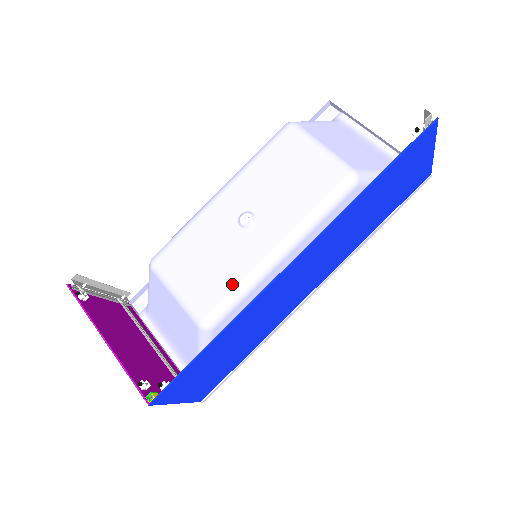
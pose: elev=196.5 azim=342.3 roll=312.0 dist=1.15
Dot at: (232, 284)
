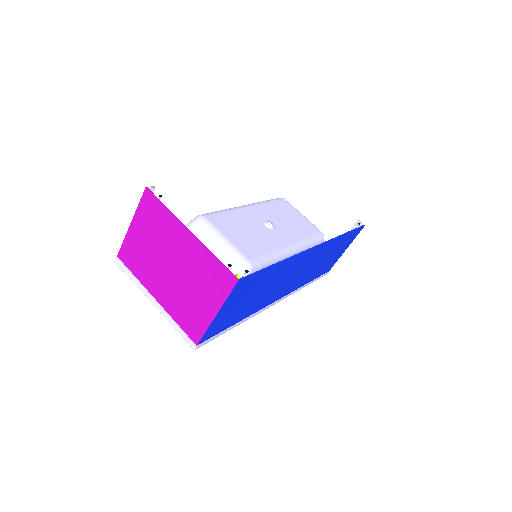
Dot at: (267, 250)
